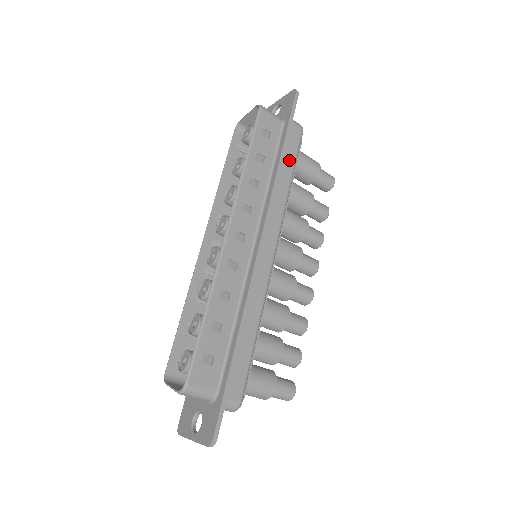
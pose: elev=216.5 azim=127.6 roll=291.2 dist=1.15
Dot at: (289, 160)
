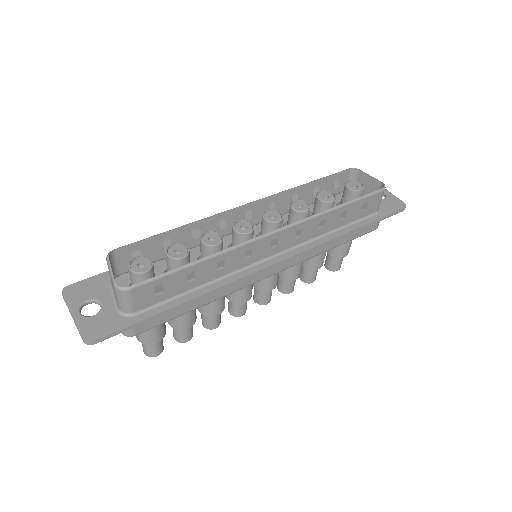
Dot at: (349, 236)
